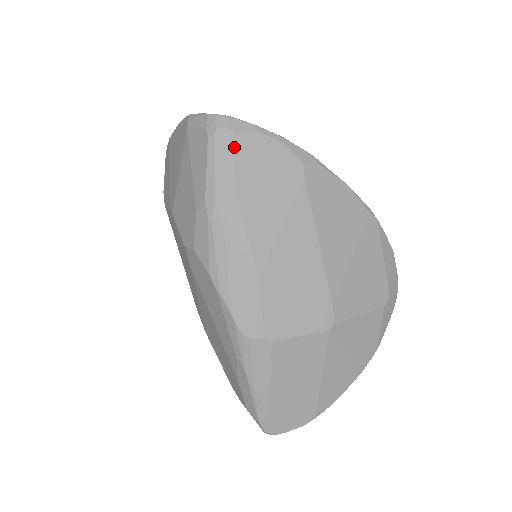
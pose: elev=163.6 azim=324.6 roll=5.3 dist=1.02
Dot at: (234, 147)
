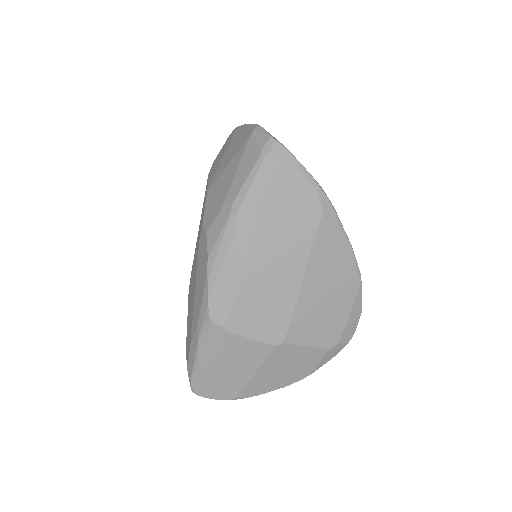
Dot at: (276, 174)
